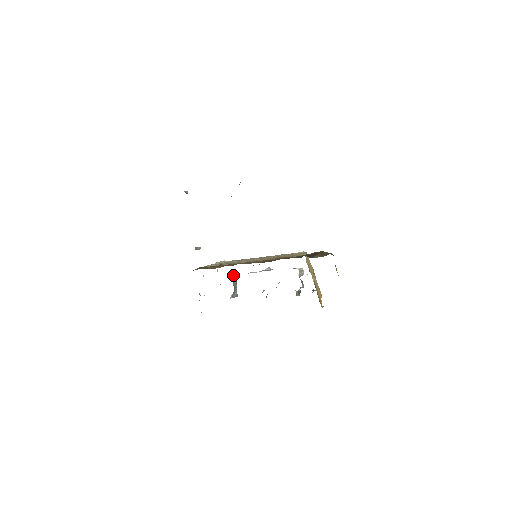
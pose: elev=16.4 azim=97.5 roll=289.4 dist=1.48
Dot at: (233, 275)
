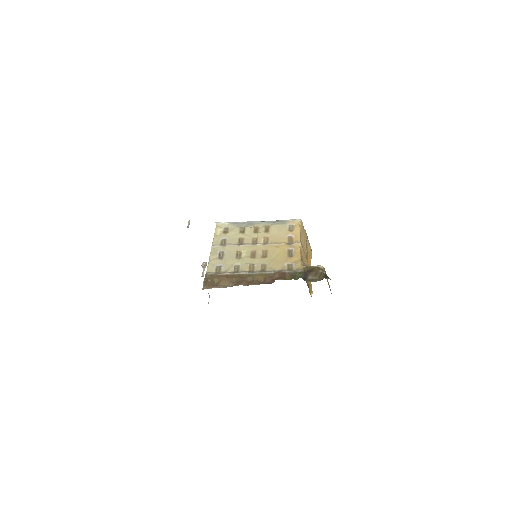
Dot at: occluded
